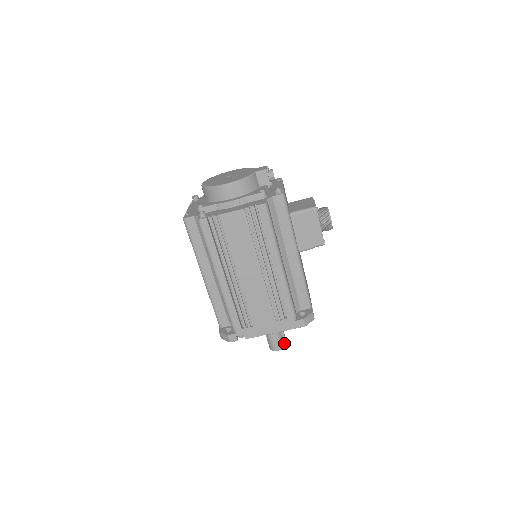
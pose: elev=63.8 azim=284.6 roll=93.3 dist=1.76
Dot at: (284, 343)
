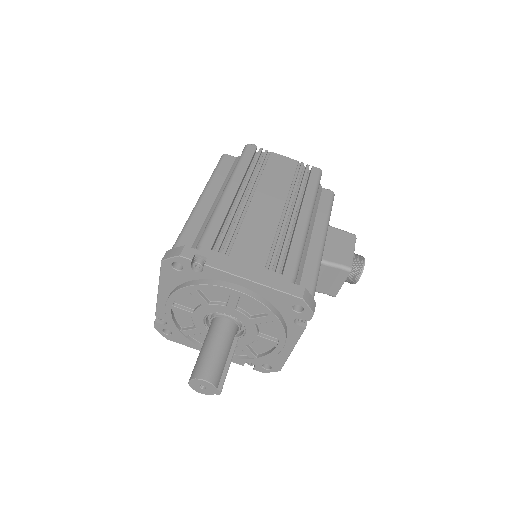
Dot at: (219, 383)
